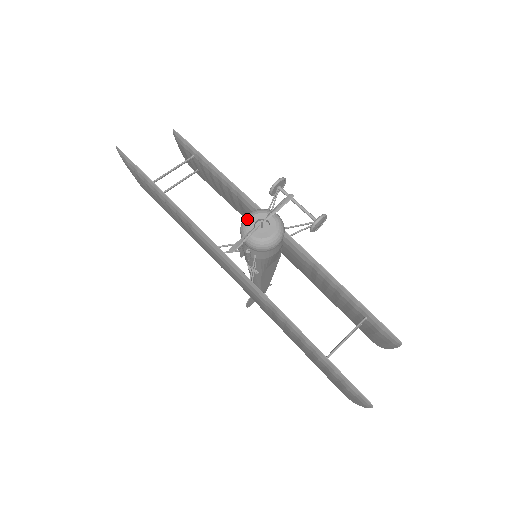
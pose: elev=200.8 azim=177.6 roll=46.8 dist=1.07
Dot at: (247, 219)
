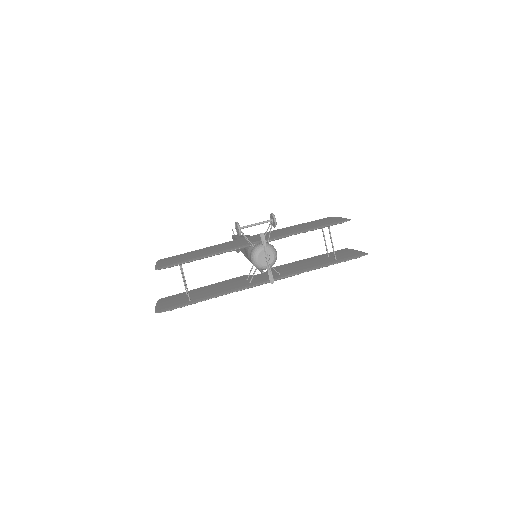
Dot at: (257, 263)
